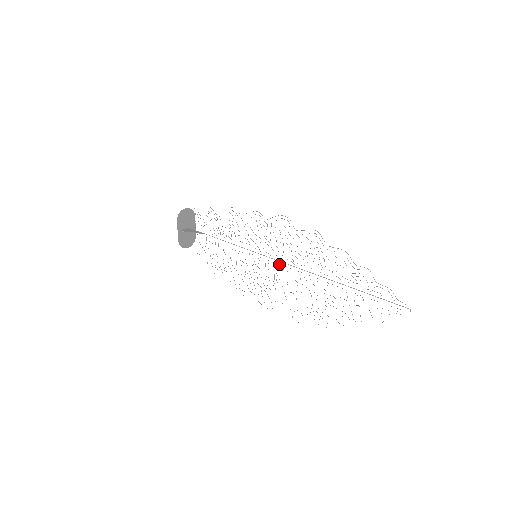
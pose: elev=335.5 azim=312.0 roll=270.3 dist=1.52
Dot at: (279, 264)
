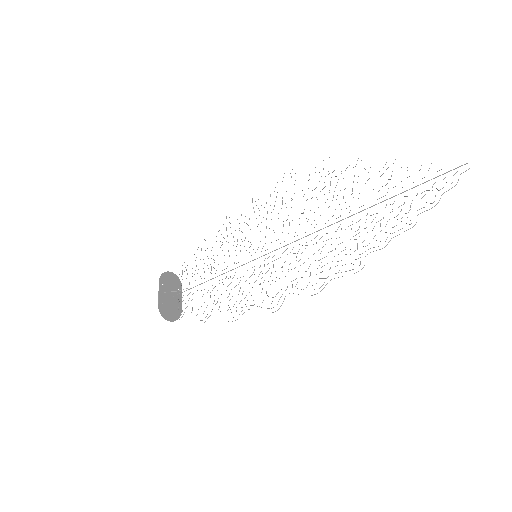
Dot at: occluded
